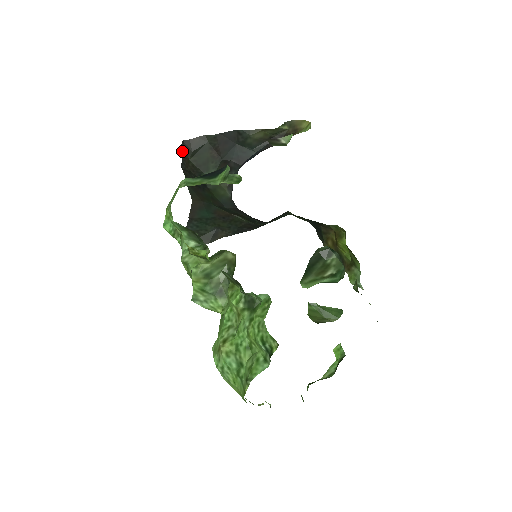
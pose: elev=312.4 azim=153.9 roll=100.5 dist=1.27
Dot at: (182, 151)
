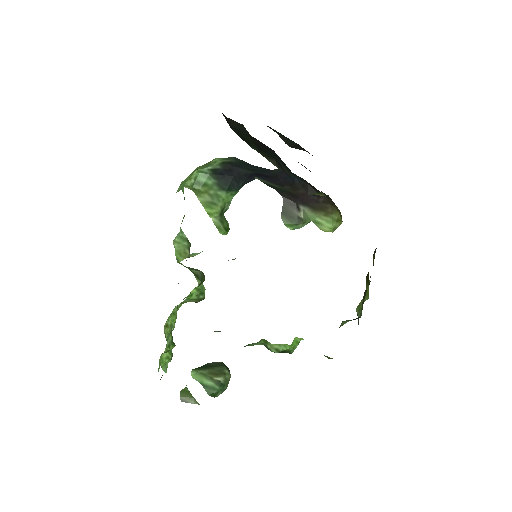
Dot at: occluded
